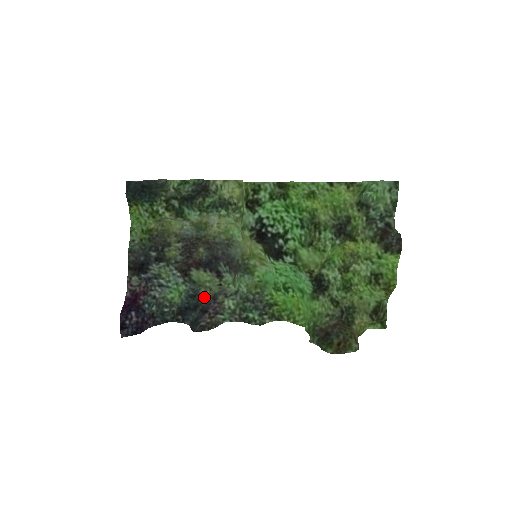
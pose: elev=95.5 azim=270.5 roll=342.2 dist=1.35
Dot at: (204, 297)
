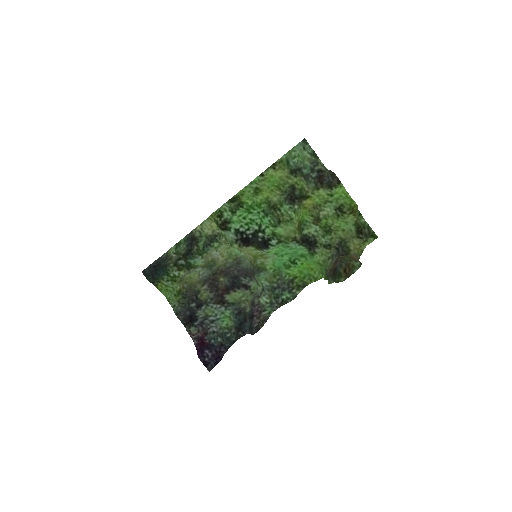
Dot at: (247, 309)
